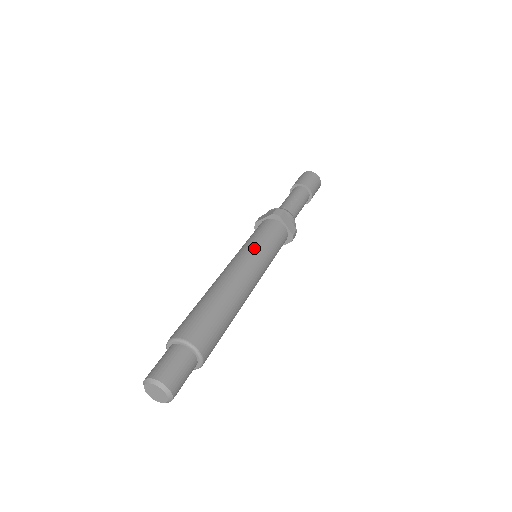
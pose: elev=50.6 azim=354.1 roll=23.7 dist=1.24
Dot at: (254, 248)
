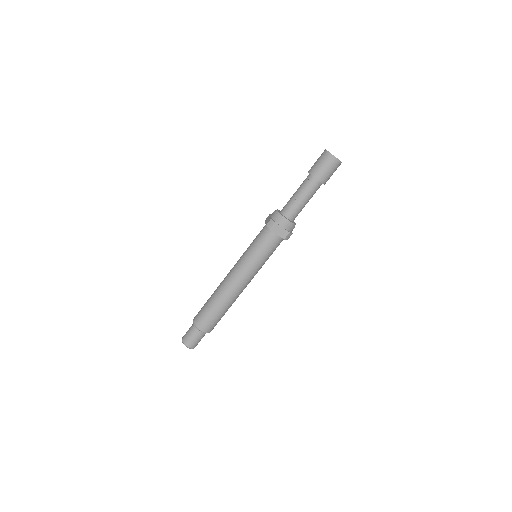
Dot at: (246, 259)
